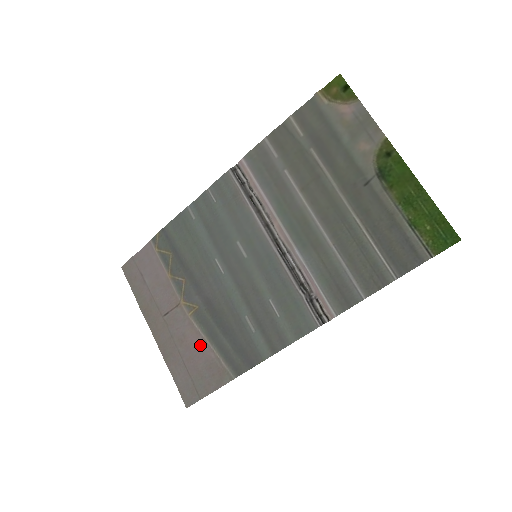
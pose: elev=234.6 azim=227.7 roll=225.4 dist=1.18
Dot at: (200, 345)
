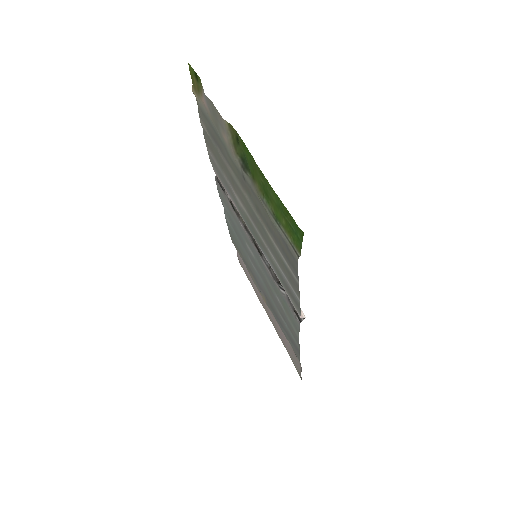
Dot at: (281, 330)
